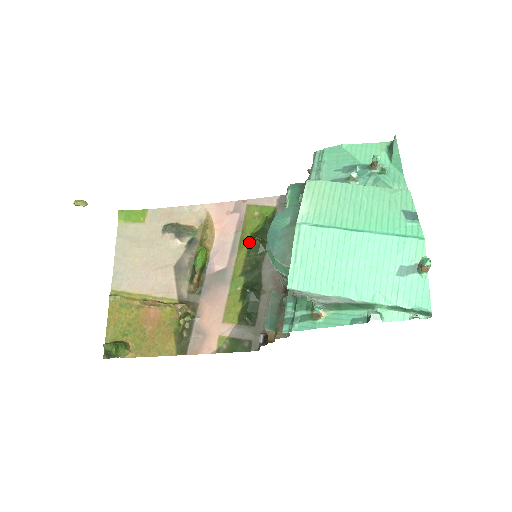
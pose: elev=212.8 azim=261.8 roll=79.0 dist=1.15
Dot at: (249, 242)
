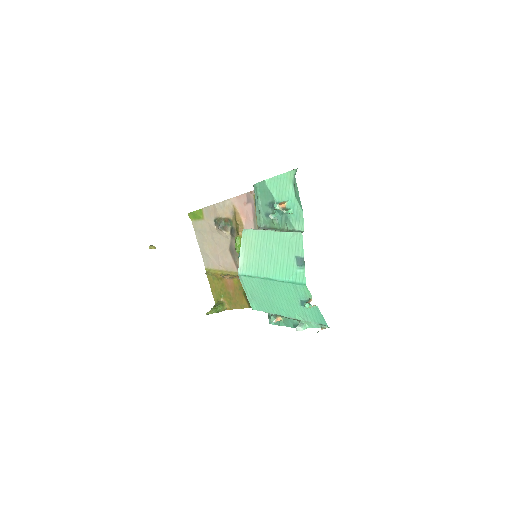
Dot at: occluded
